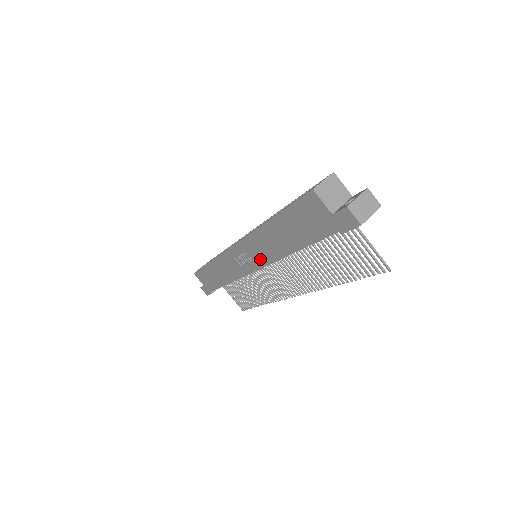
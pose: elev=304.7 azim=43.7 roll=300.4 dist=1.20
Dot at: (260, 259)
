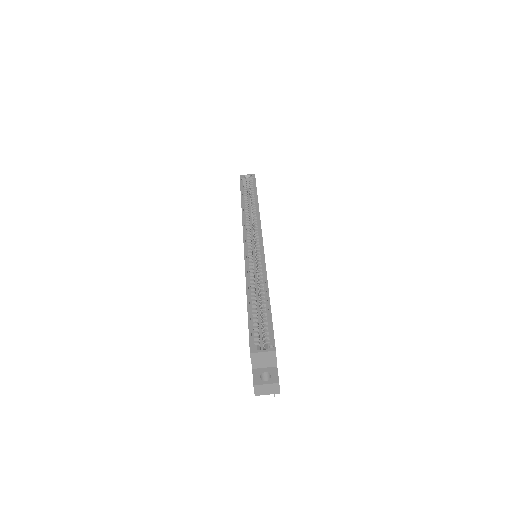
Dot at: occluded
